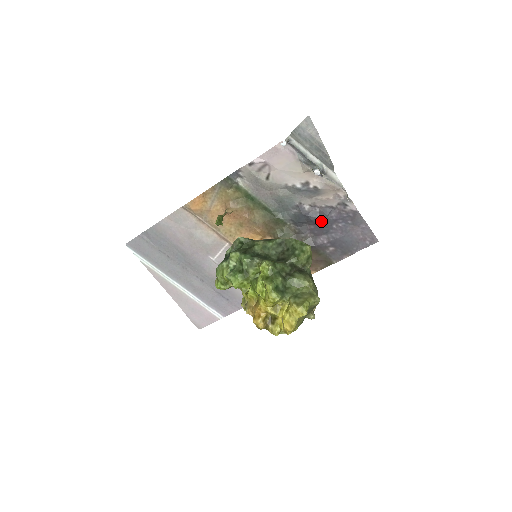
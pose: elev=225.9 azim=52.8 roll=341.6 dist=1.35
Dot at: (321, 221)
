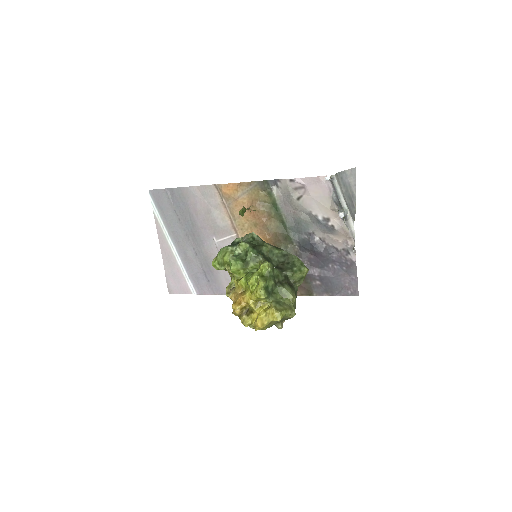
Dot at: (322, 256)
